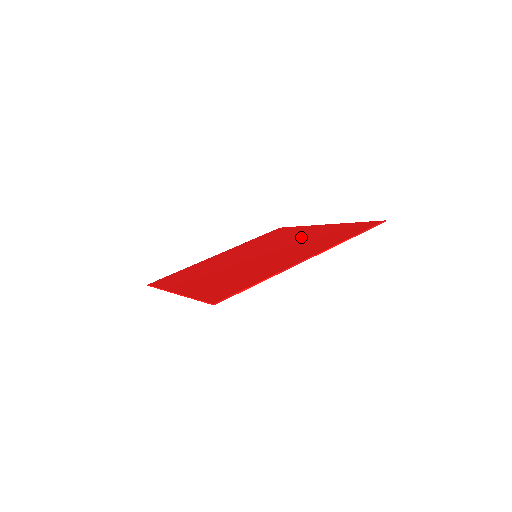
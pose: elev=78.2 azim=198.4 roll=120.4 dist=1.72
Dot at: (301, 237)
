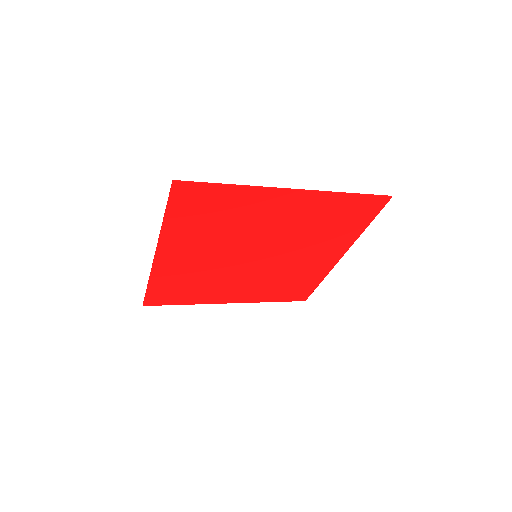
Dot at: (310, 249)
